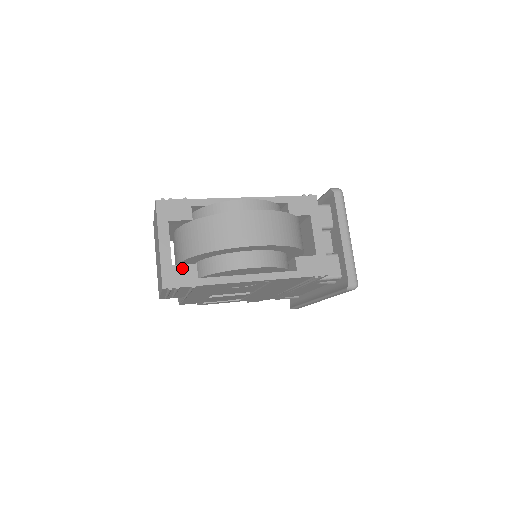
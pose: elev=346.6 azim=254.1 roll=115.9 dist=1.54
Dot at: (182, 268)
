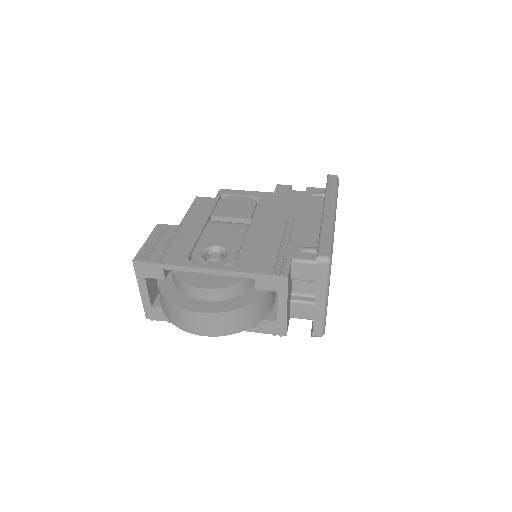
Dot at: (159, 310)
